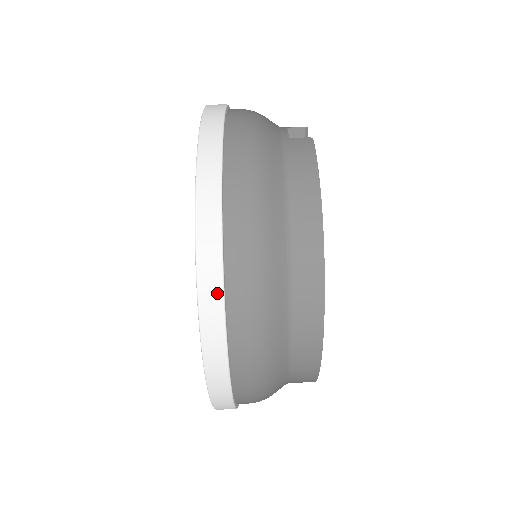
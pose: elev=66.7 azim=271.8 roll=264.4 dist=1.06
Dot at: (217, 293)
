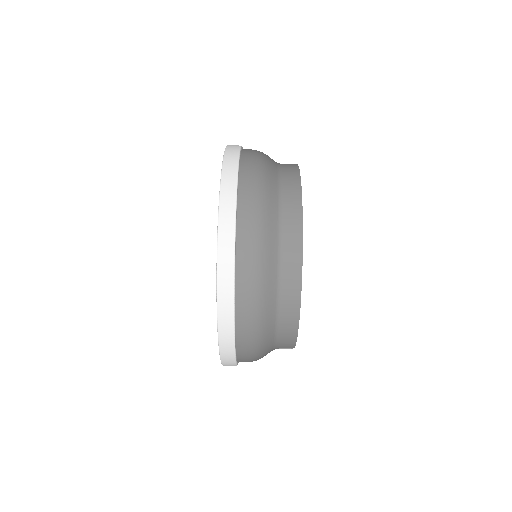
Dot at: (233, 182)
